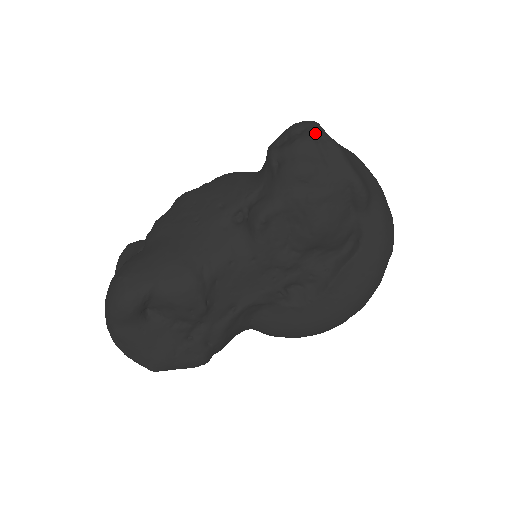
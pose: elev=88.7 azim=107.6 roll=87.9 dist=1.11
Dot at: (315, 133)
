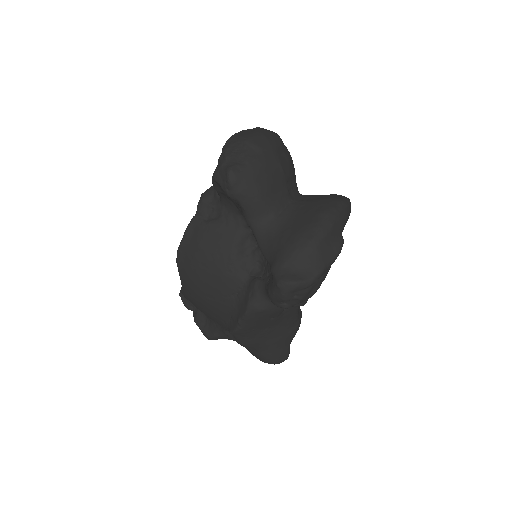
Dot at: (306, 288)
